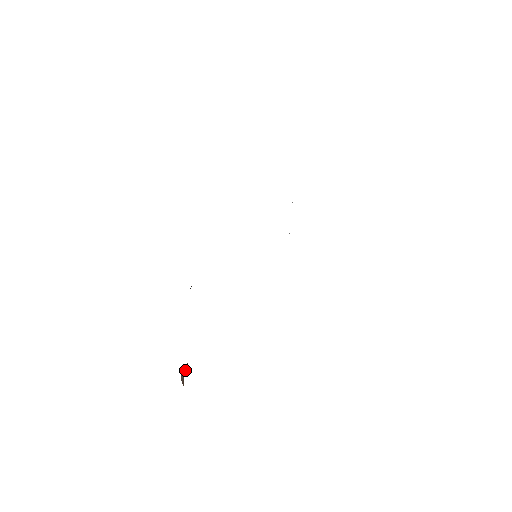
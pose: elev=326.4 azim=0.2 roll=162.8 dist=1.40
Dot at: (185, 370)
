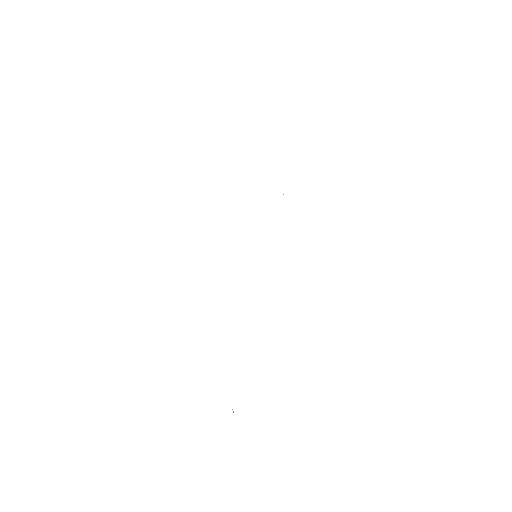
Dot at: occluded
